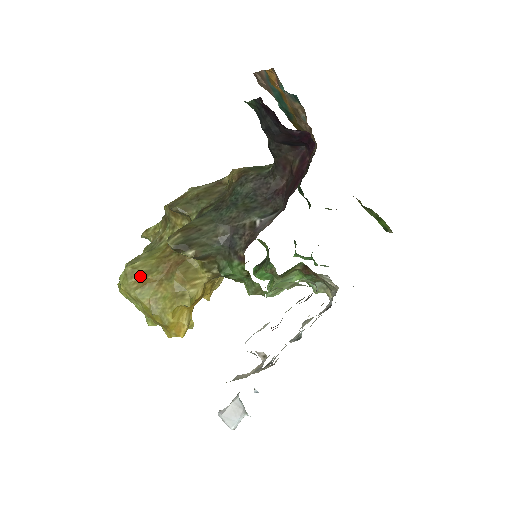
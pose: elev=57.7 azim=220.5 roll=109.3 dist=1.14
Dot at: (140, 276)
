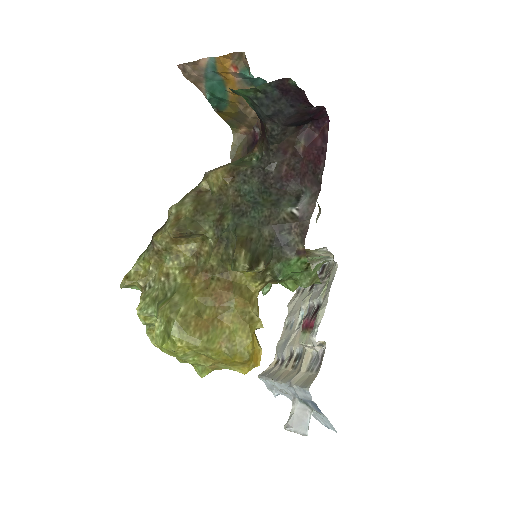
Dot at: (195, 321)
